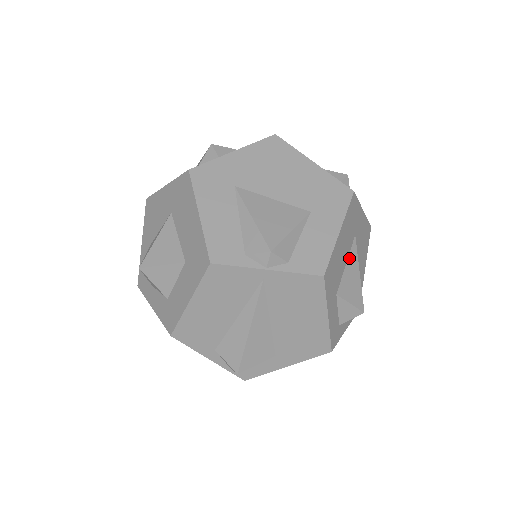
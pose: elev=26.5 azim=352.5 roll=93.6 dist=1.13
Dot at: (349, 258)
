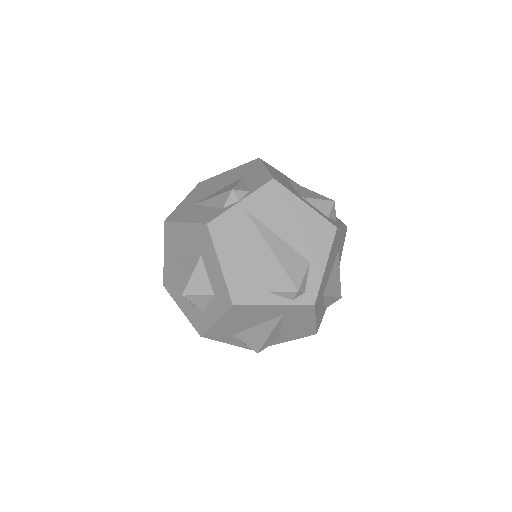
Dot at: (294, 186)
